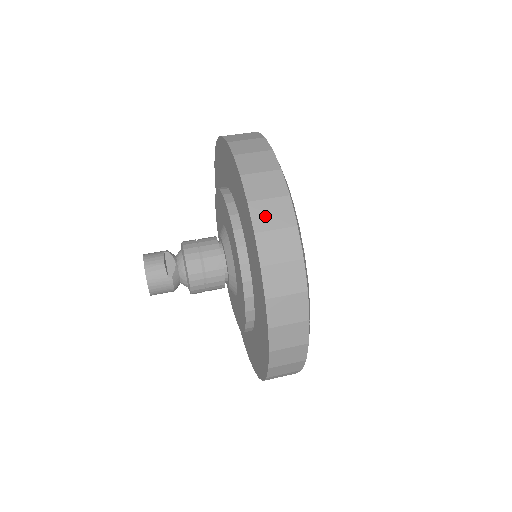
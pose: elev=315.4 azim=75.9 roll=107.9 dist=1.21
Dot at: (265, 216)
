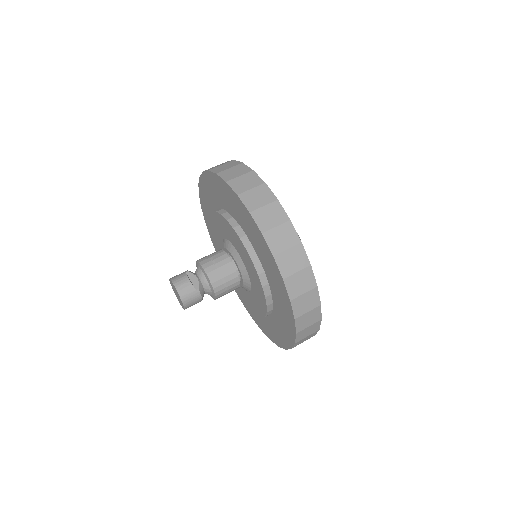
Dot at: (265, 219)
